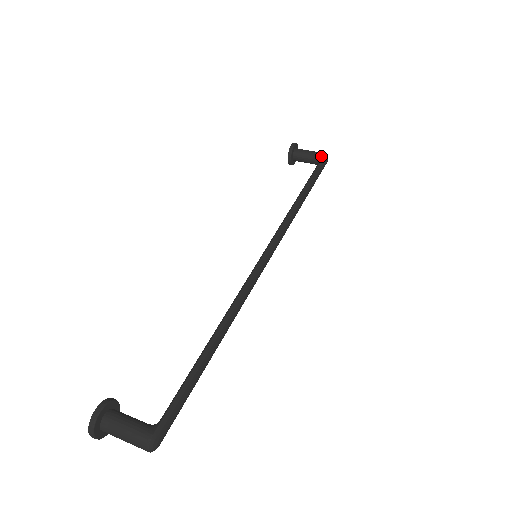
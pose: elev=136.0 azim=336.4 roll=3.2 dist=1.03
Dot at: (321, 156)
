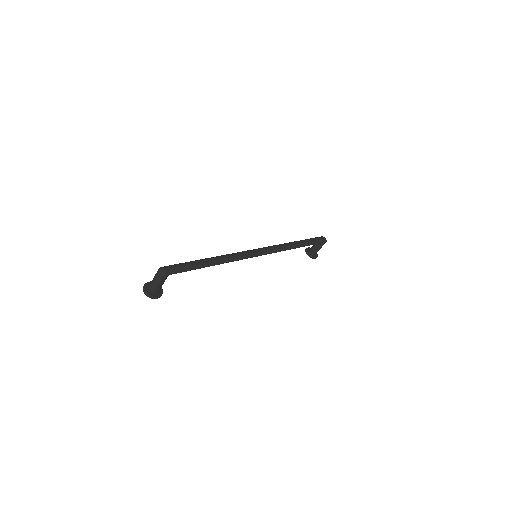
Dot at: occluded
